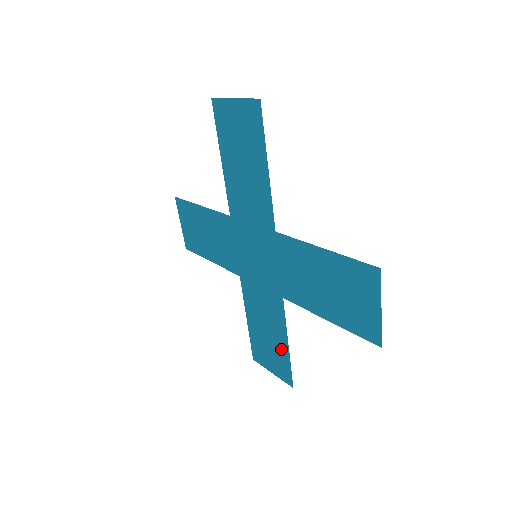
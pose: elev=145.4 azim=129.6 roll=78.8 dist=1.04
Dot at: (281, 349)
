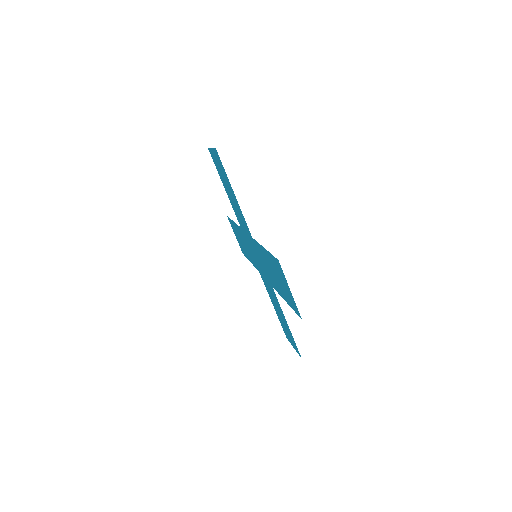
Dot at: (287, 327)
